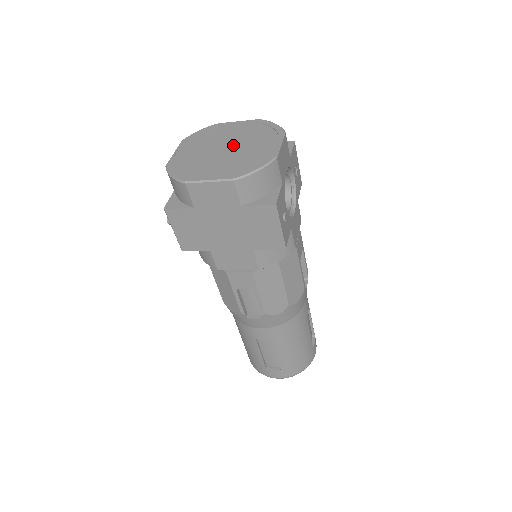
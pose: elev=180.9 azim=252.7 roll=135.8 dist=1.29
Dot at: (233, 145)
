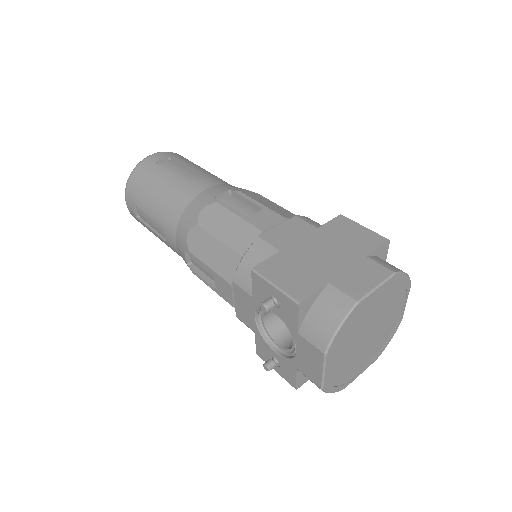
Dot at: (375, 327)
